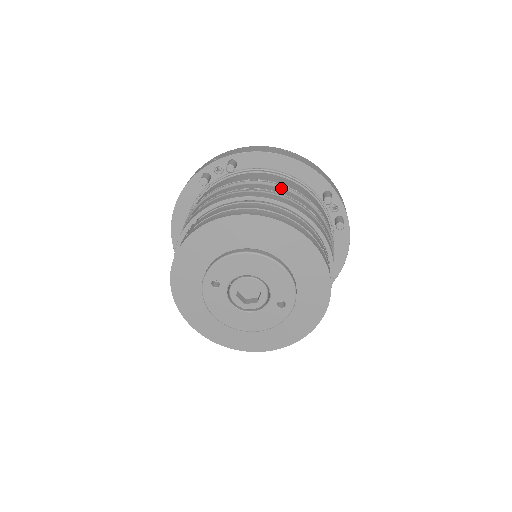
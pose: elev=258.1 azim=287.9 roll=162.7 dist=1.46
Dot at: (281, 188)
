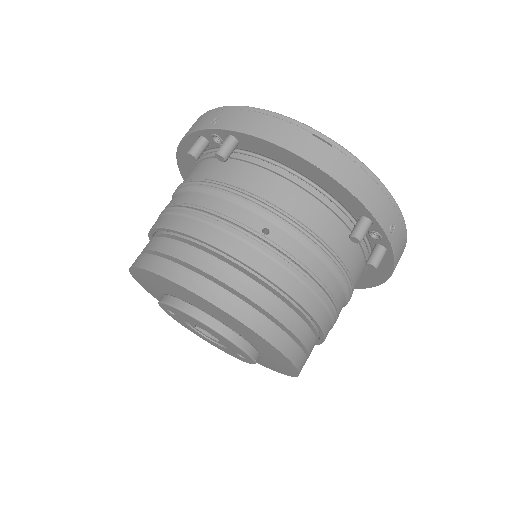
Dot at: (273, 222)
